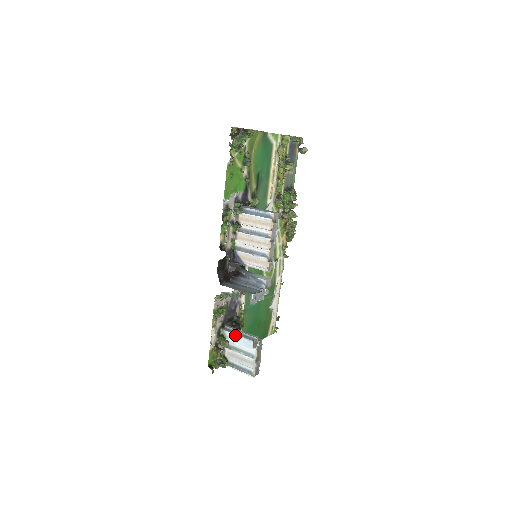
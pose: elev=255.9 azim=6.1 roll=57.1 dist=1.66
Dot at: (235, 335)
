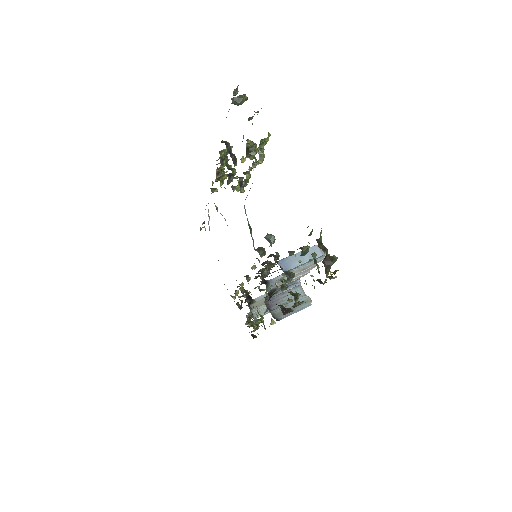
Dot at: occluded
